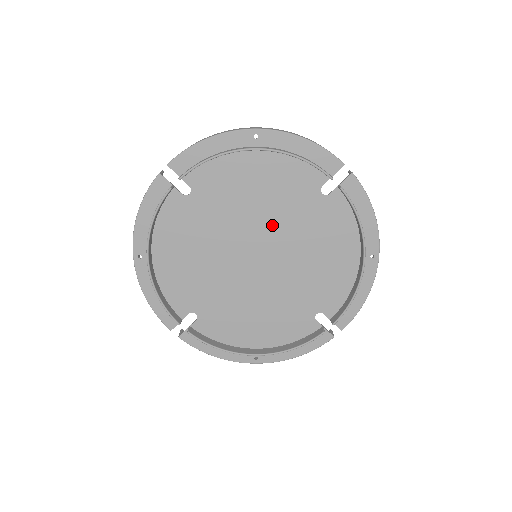
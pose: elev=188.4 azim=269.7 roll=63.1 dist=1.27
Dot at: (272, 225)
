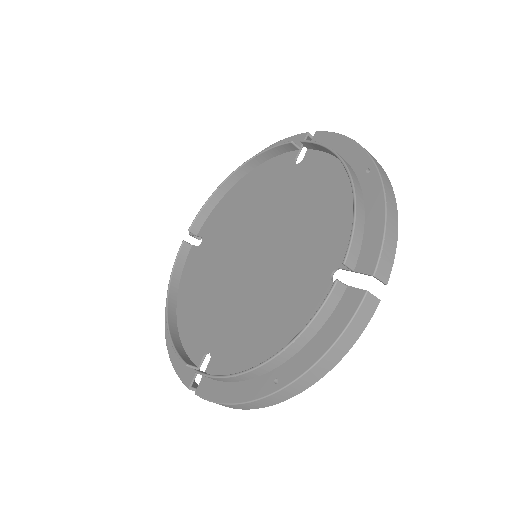
Dot at: (263, 219)
